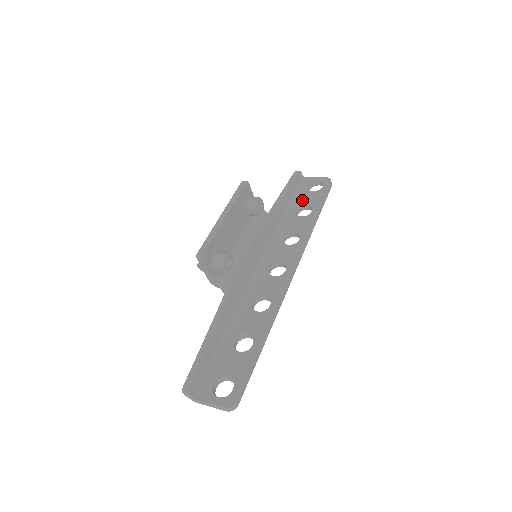
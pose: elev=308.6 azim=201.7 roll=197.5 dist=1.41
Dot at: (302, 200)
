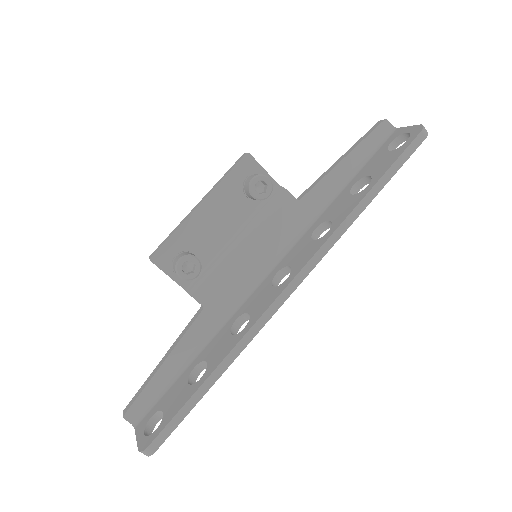
Dot at: (369, 167)
